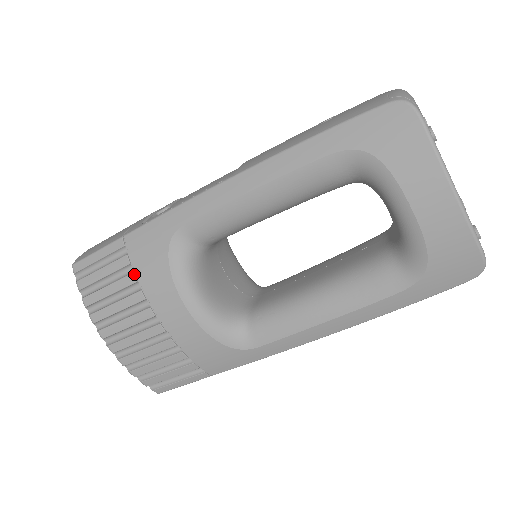
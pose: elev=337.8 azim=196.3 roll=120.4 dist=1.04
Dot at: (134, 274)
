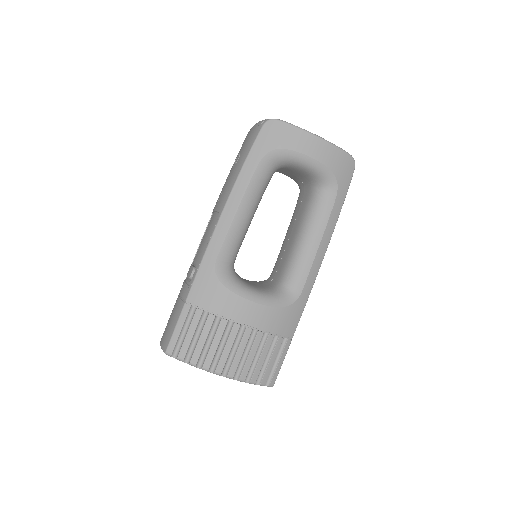
Dot at: (210, 313)
